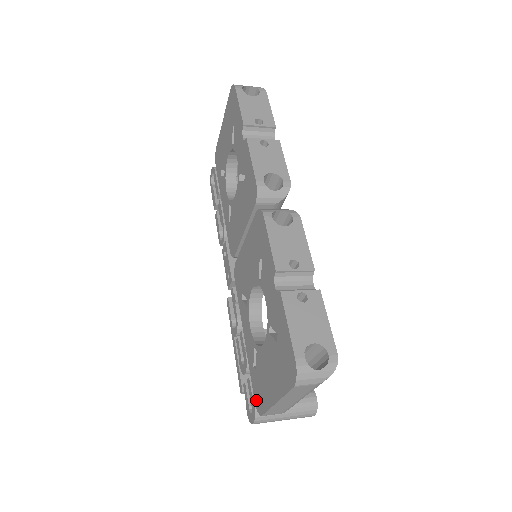
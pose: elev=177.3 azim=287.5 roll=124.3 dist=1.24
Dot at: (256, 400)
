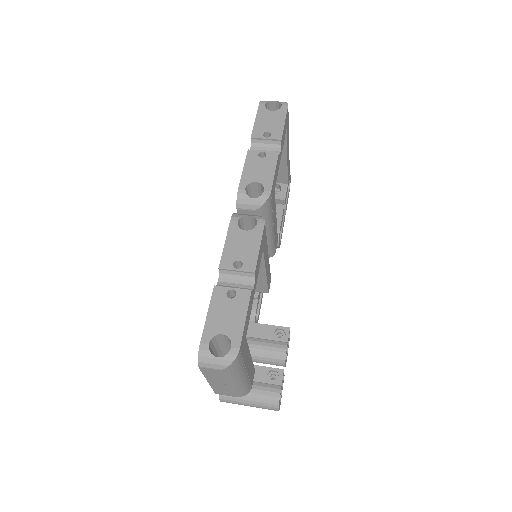
Dot at: occluded
